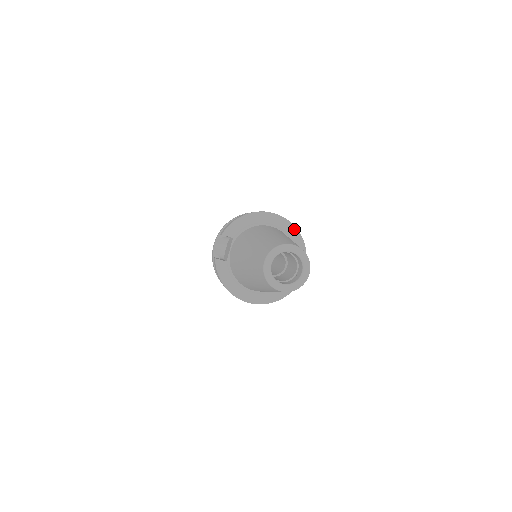
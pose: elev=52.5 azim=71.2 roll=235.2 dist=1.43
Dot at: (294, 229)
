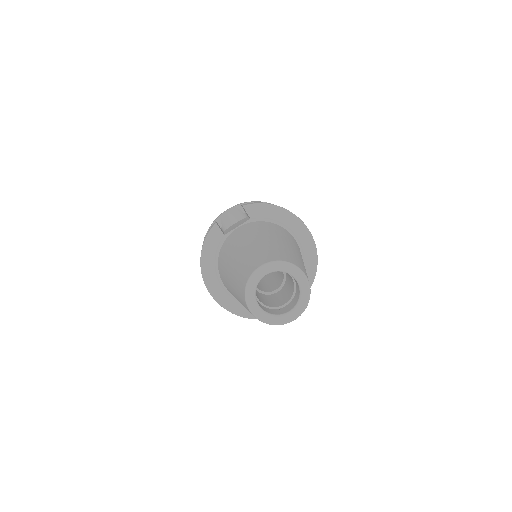
Dot at: (315, 263)
